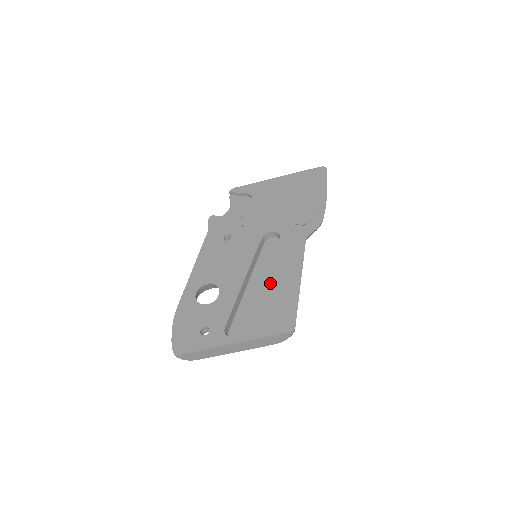
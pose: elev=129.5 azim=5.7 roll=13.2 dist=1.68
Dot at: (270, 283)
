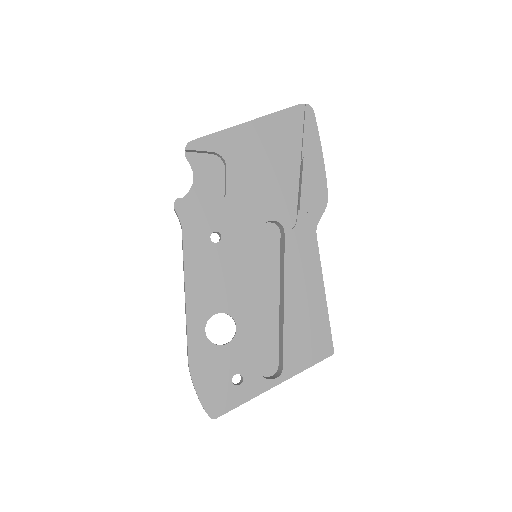
Dot at: (293, 300)
